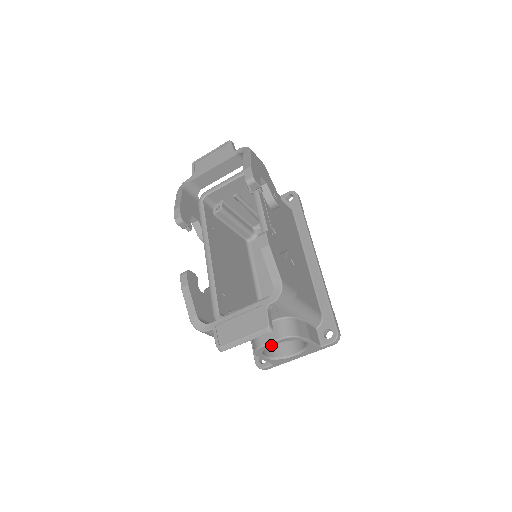
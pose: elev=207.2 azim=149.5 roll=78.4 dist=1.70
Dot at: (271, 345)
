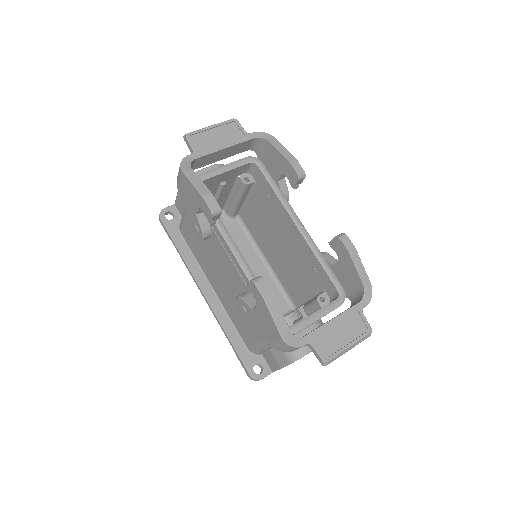
Dot at: occluded
